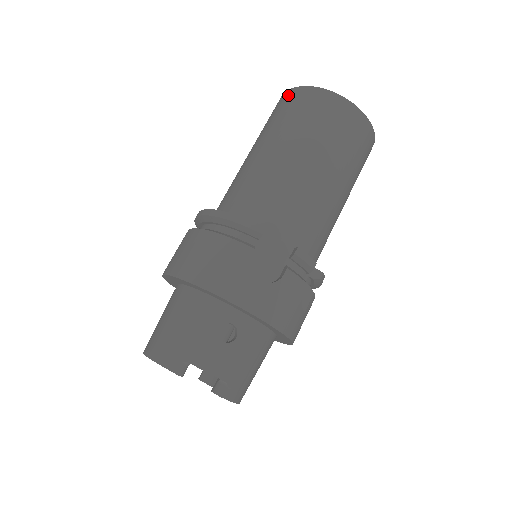
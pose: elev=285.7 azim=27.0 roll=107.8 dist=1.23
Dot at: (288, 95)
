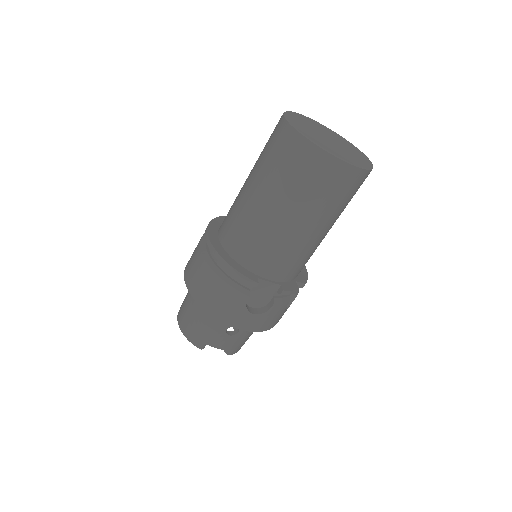
Dot at: (289, 136)
